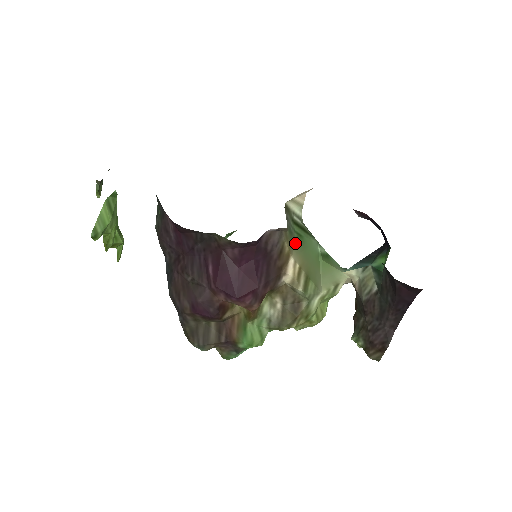
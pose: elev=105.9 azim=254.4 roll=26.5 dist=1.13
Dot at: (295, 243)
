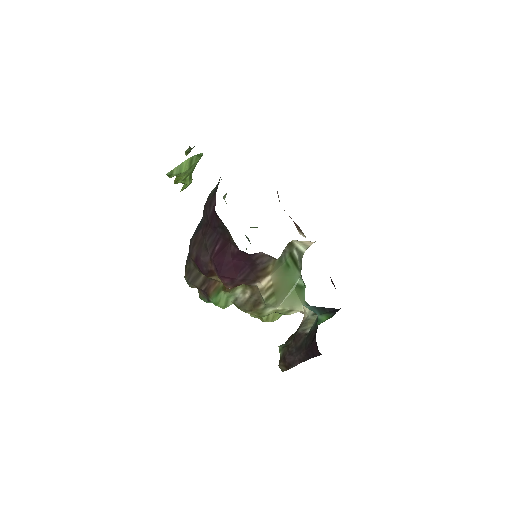
Dot at: (280, 268)
